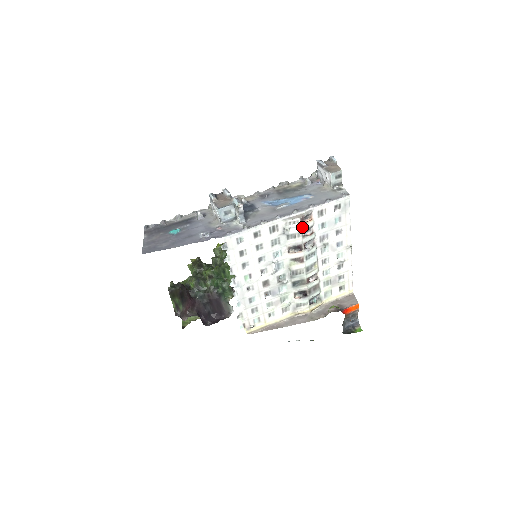
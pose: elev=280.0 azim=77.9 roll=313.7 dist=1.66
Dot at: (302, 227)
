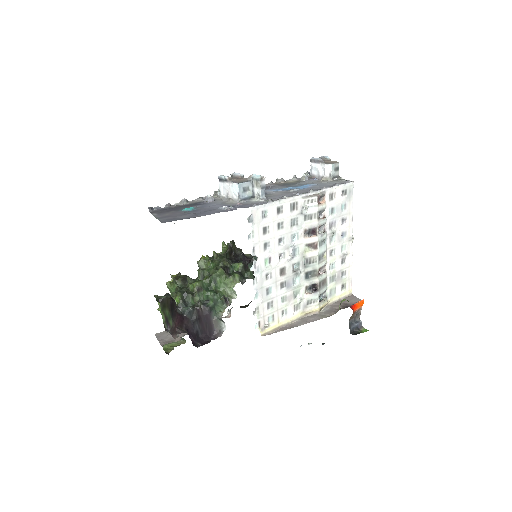
Dot at: (318, 207)
